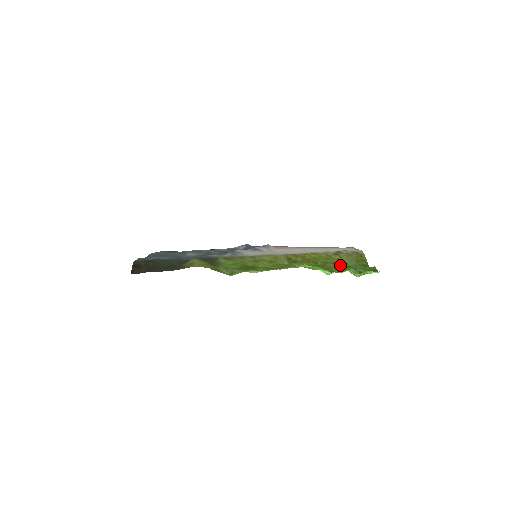
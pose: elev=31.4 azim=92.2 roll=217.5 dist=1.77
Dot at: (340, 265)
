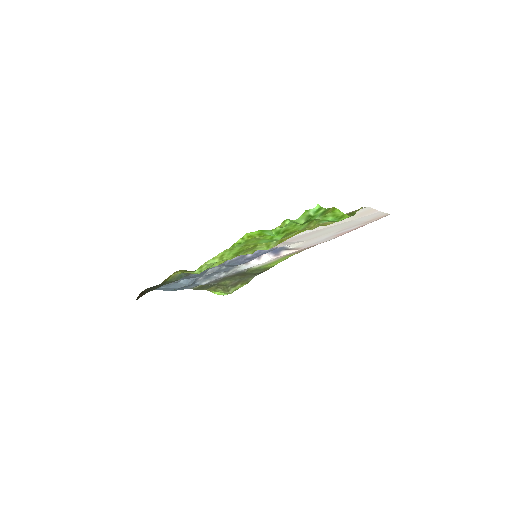
Dot at: (312, 226)
